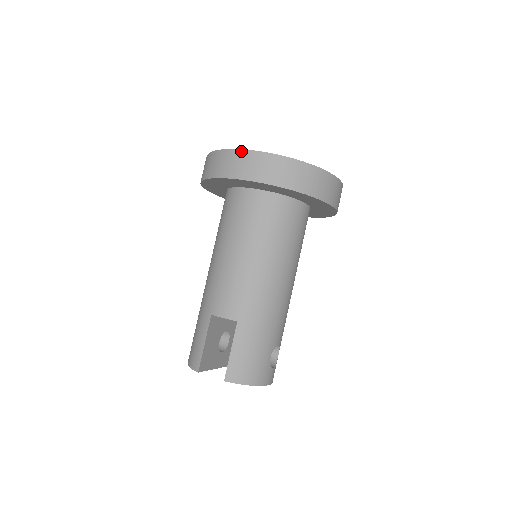
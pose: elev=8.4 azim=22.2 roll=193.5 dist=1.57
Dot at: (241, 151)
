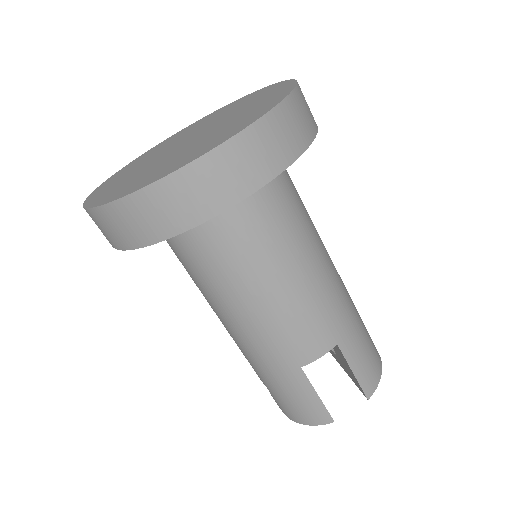
Dot at: (198, 162)
